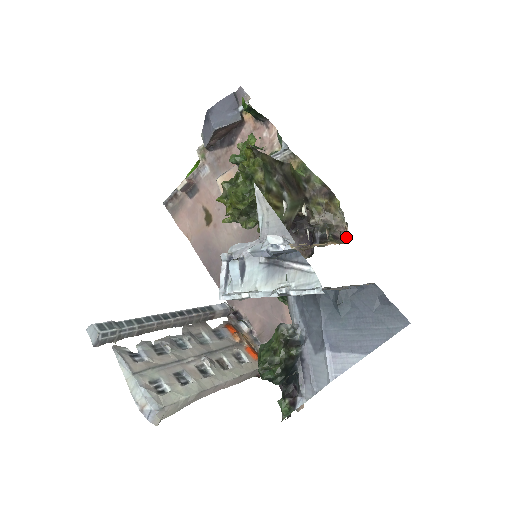
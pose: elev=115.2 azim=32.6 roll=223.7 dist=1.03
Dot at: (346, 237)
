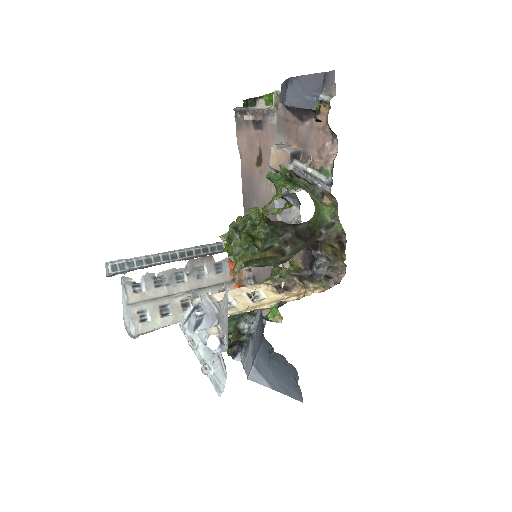
Dot at: (339, 279)
